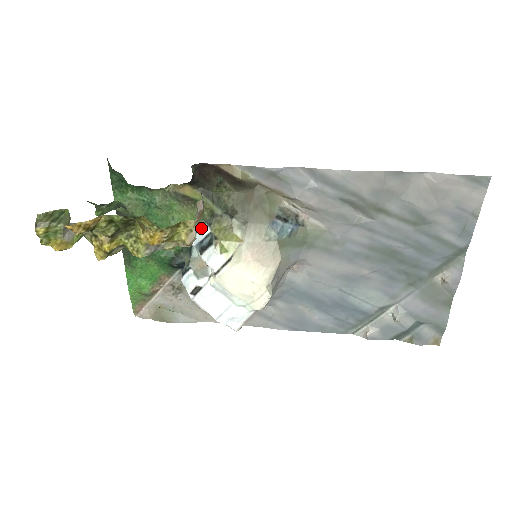
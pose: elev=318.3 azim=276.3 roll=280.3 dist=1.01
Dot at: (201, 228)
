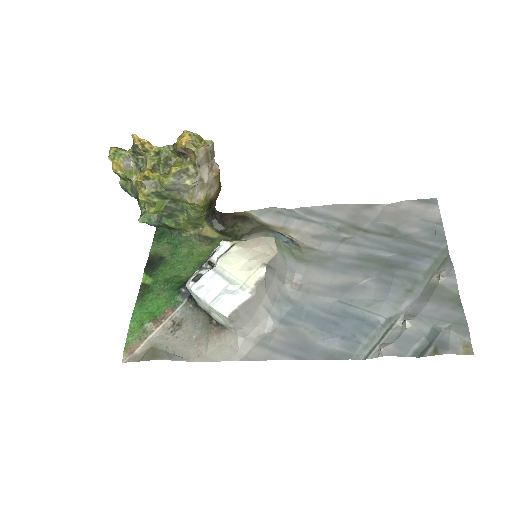
Dot at: occluded
